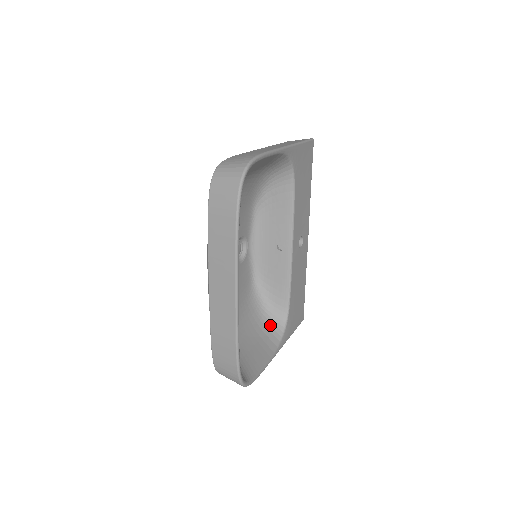
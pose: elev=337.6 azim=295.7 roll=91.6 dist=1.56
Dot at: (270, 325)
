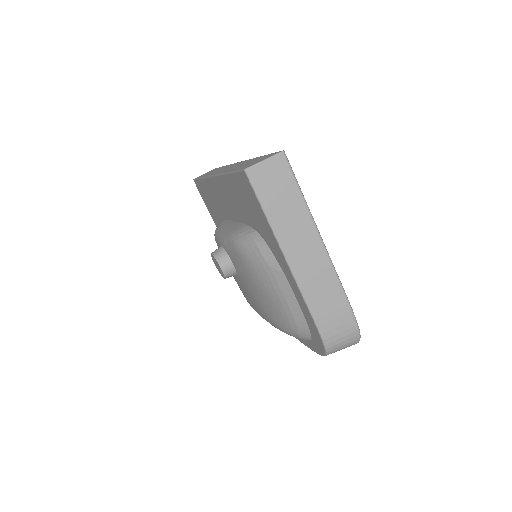
Dot at: occluded
